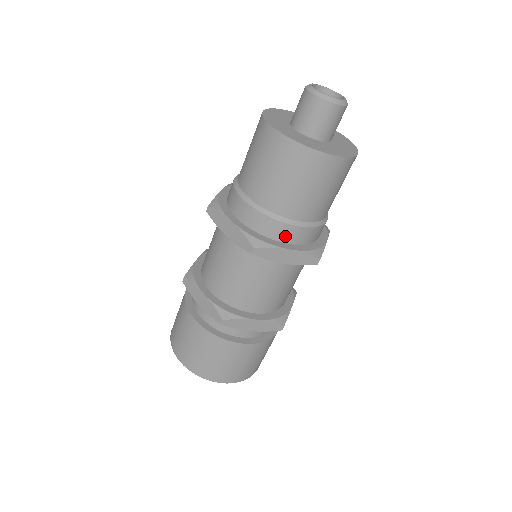
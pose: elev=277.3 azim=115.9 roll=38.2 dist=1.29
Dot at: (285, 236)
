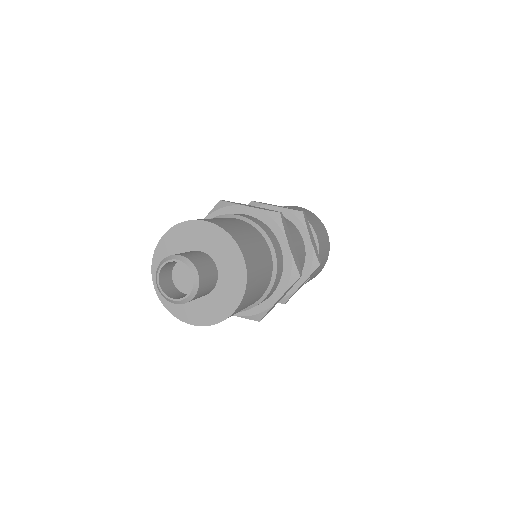
Dot at: occluded
